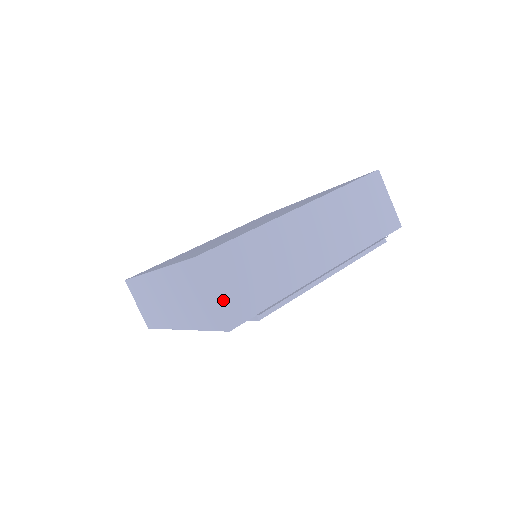
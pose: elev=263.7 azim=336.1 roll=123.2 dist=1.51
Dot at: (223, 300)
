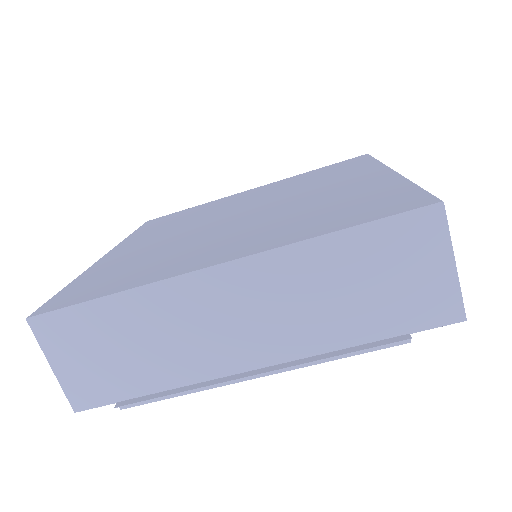
Dot at: (67, 376)
